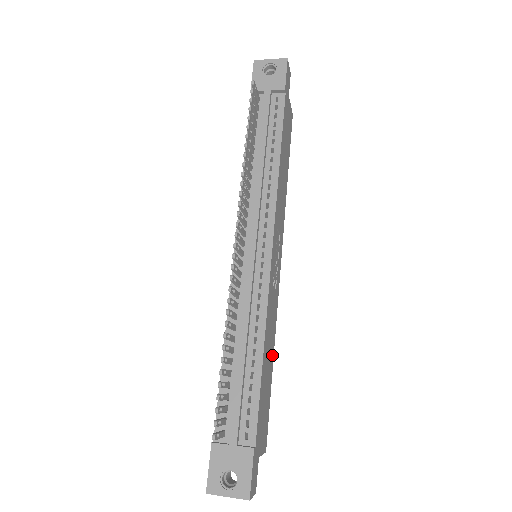
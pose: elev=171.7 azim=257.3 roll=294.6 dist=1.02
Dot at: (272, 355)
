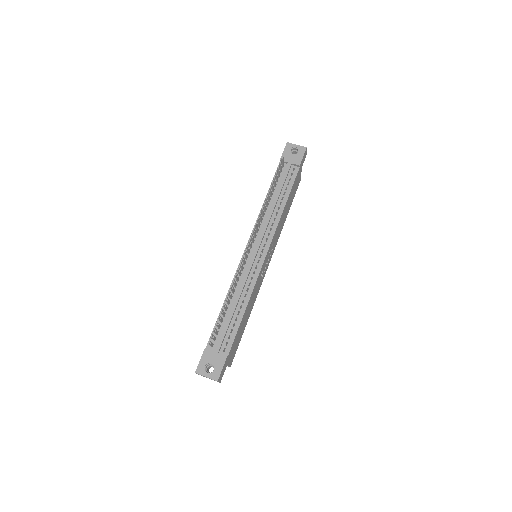
Dot at: (249, 315)
